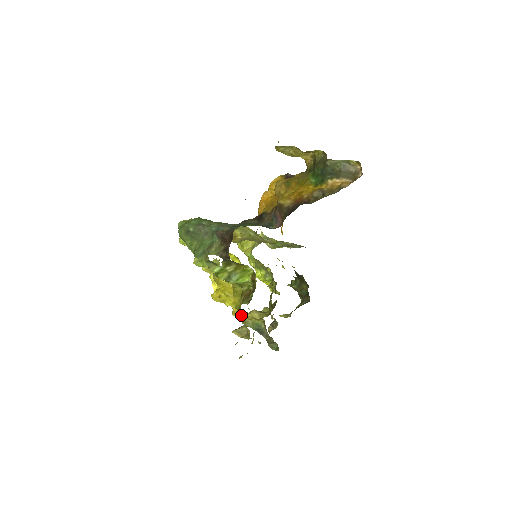
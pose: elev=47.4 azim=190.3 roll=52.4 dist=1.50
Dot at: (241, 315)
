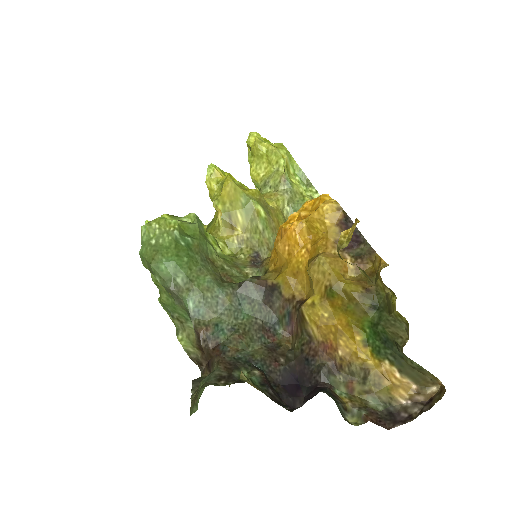
Dot at: occluded
